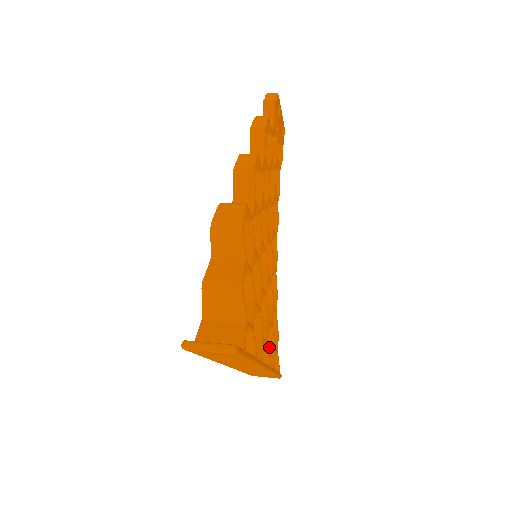
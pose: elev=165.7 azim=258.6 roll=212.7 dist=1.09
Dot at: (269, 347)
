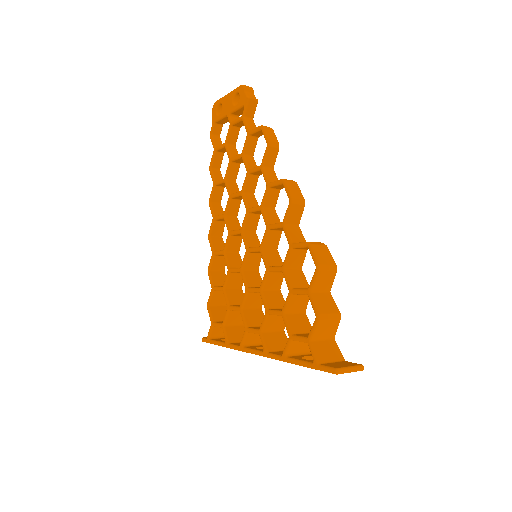
Dot at: occluded
